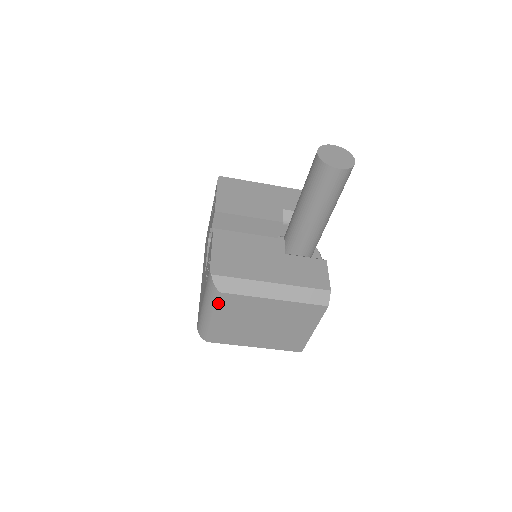
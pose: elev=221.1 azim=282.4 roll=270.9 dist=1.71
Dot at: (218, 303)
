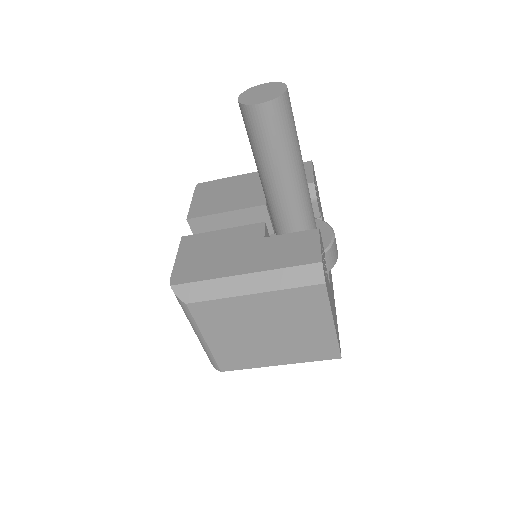
Dot at: (194, 318)
